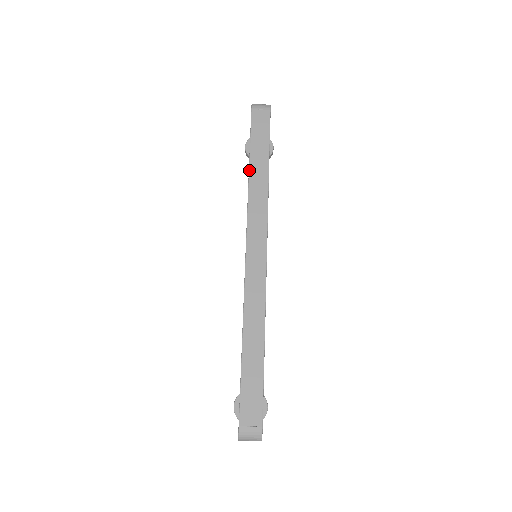
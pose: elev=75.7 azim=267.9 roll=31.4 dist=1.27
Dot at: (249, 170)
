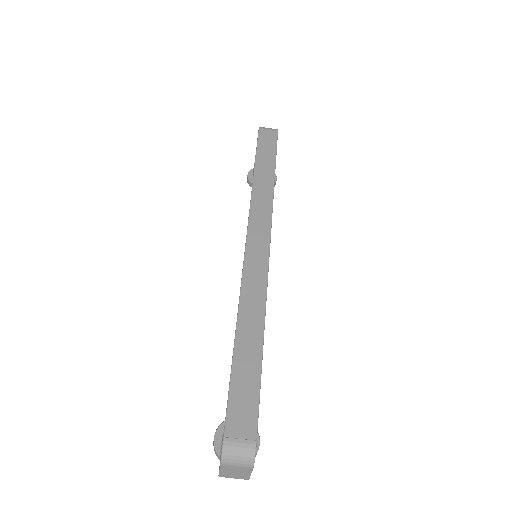
Dot at: (254, 174)
